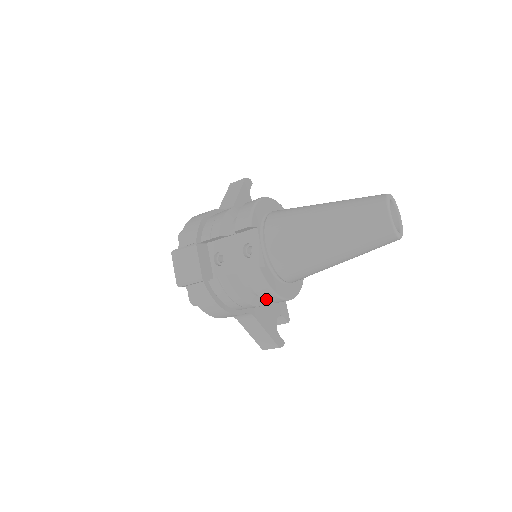
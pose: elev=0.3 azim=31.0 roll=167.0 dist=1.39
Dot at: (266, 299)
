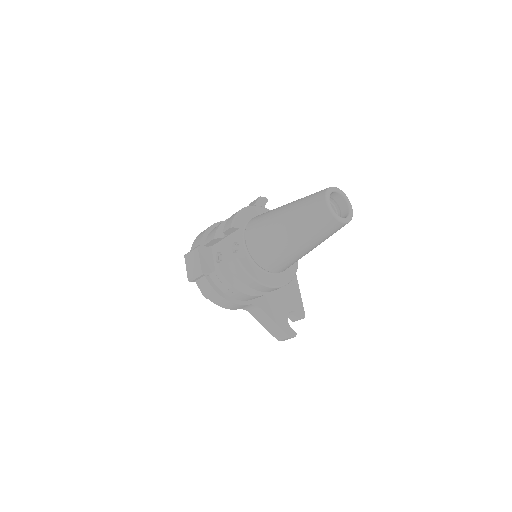
Dot at: (252, 287)
